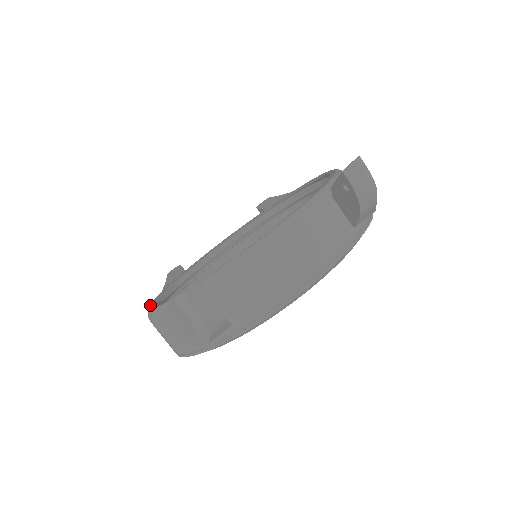
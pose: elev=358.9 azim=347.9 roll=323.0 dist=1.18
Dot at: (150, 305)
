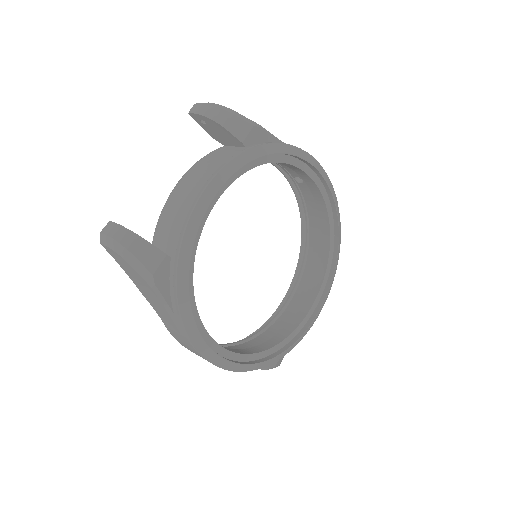
Dot at: occluded
